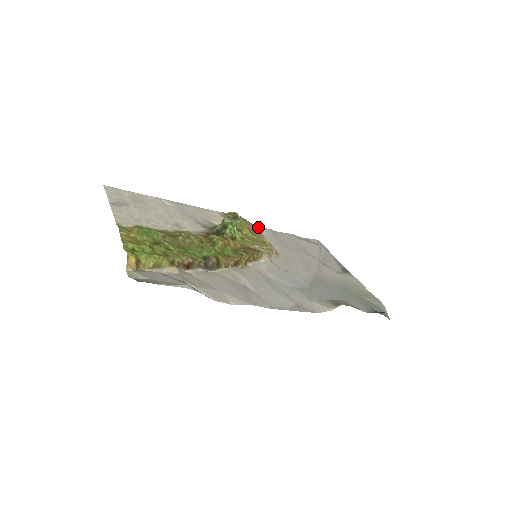
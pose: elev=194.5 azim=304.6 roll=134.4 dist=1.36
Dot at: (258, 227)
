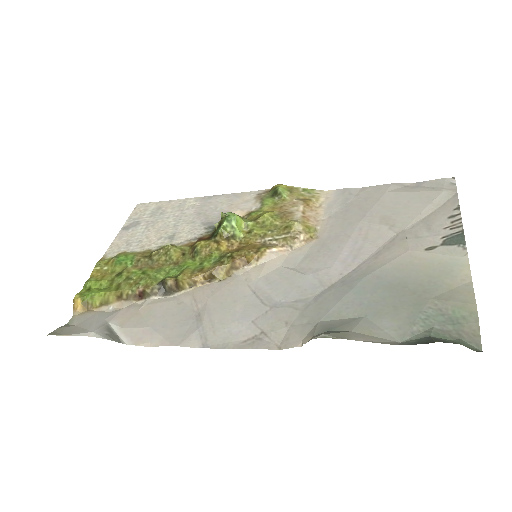
Dot at: (326, 191)
